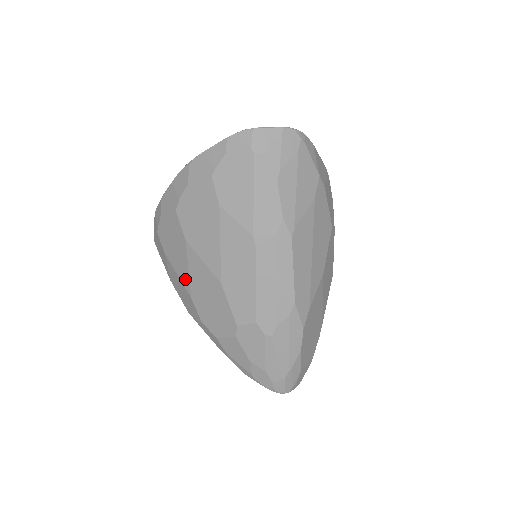
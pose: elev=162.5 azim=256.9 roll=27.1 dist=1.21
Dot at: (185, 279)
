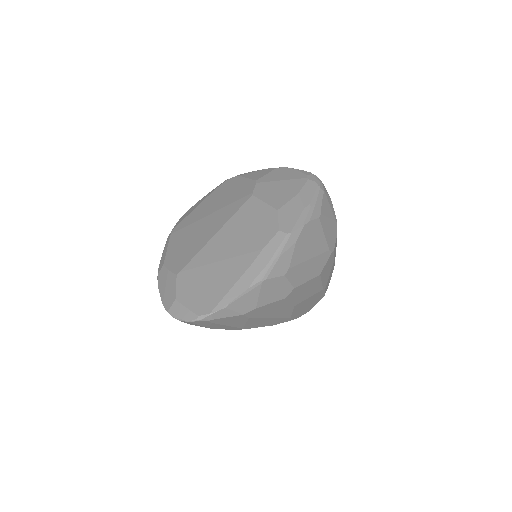
Dot at: occluded
